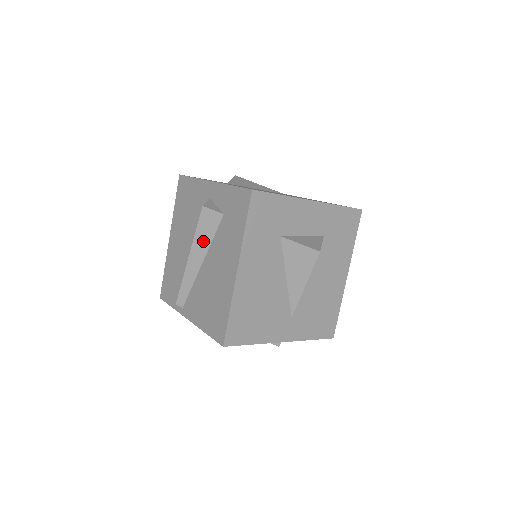
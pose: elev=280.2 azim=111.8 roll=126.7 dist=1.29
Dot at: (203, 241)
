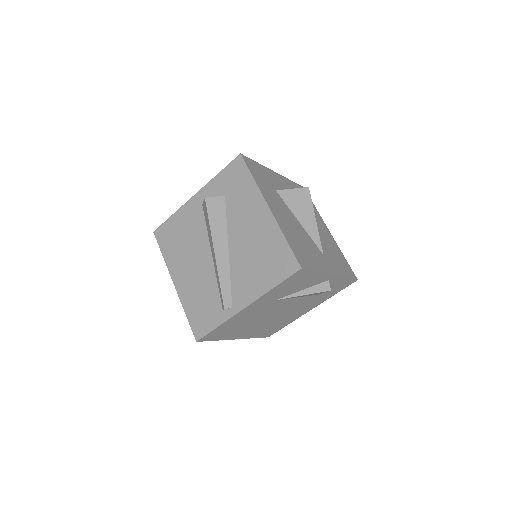
Dot at: (219, 228)
